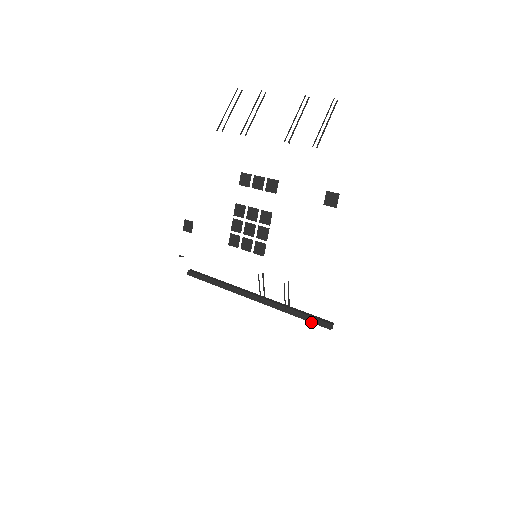
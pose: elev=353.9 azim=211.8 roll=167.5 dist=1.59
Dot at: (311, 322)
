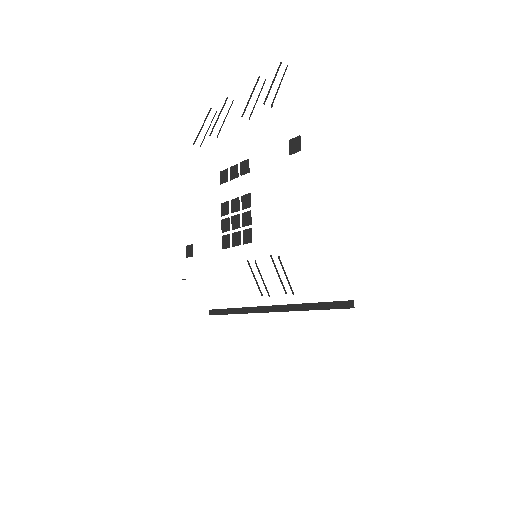
Dot at: (328, 309)
